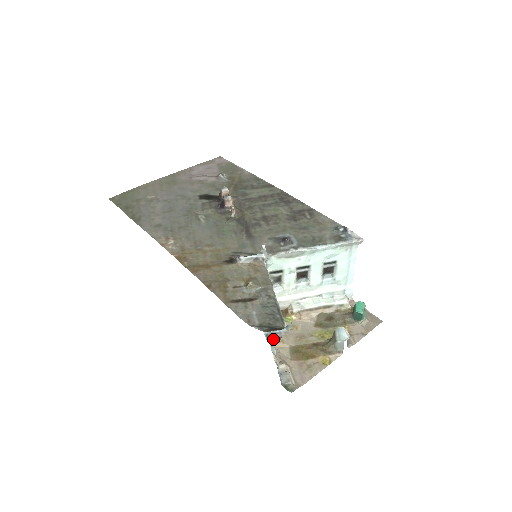
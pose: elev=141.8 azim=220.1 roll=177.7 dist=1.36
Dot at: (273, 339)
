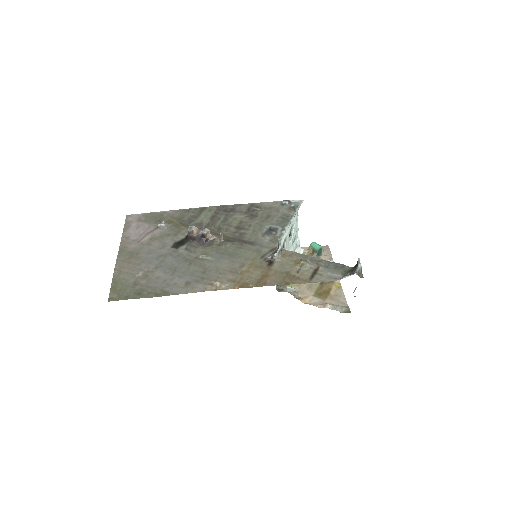
Dot at: (359, 275)
